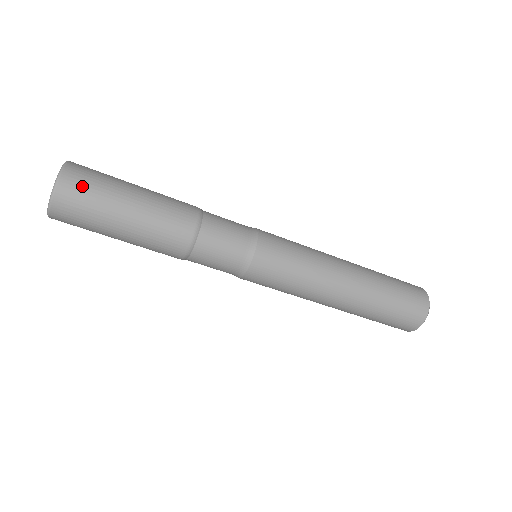
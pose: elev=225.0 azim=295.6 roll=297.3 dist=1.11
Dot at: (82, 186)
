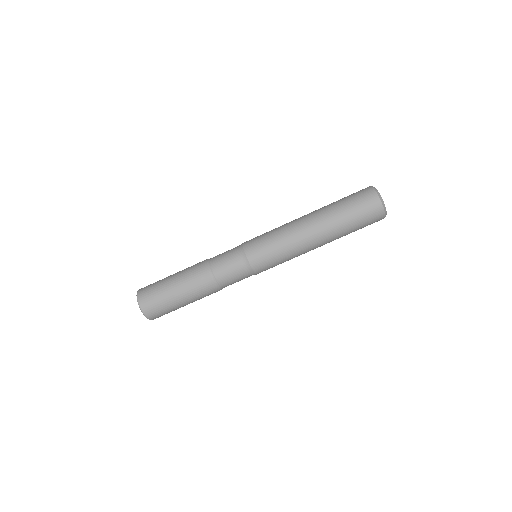
Dot at: (148, 293)
